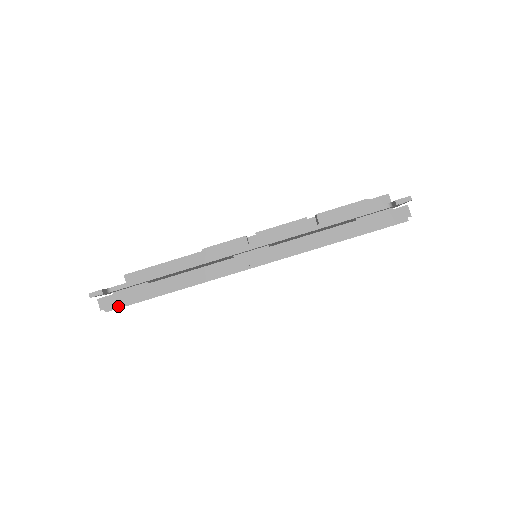
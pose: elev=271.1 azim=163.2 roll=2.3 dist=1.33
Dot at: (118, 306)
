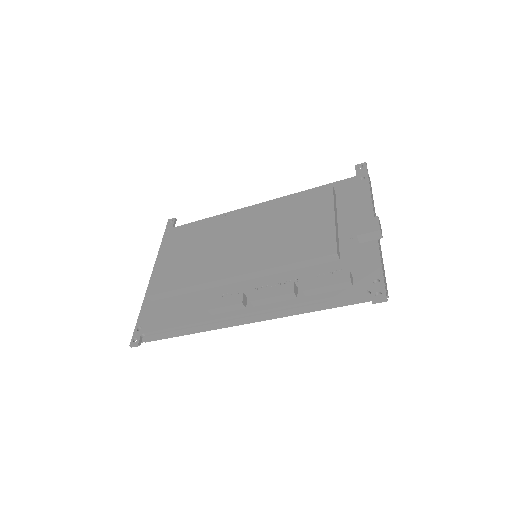
Dot at: (153, 340)
